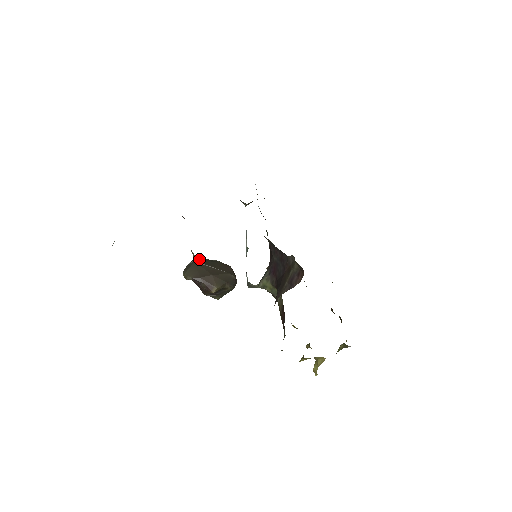
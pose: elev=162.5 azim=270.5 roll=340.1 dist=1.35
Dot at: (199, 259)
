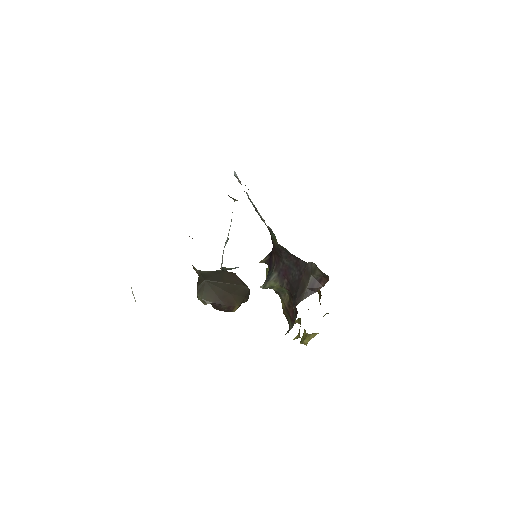
Dot at: (206, 275)
